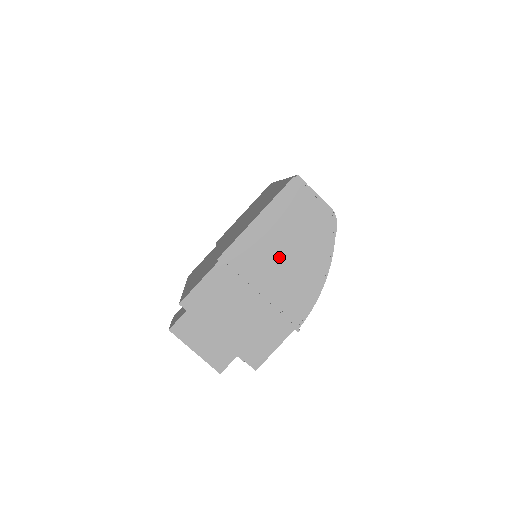
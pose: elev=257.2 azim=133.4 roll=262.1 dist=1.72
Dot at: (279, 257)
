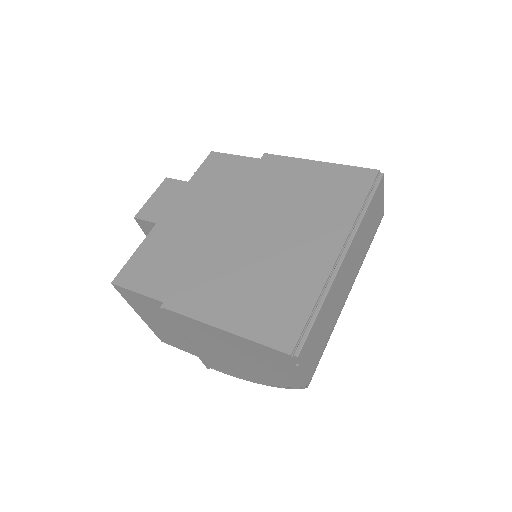
Dot at: (224, 351)
